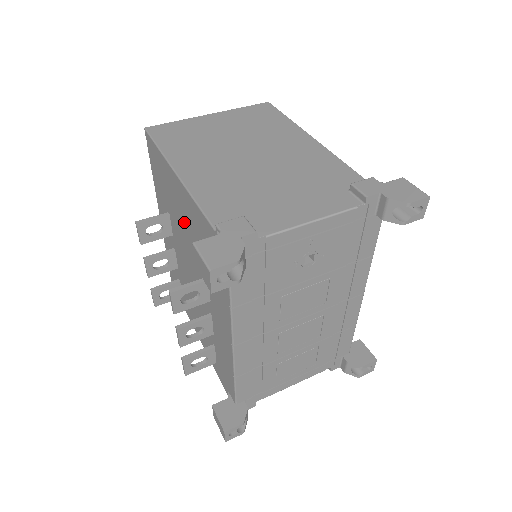
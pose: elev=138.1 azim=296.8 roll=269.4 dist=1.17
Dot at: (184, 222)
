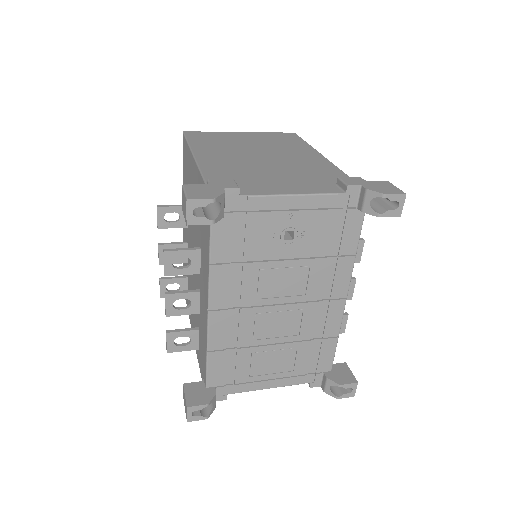
Dot at: occluded
